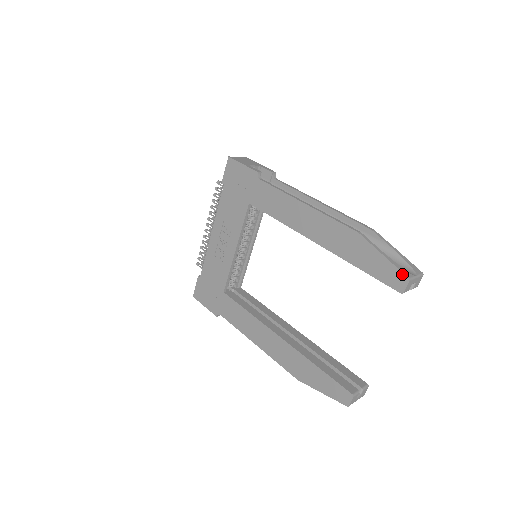
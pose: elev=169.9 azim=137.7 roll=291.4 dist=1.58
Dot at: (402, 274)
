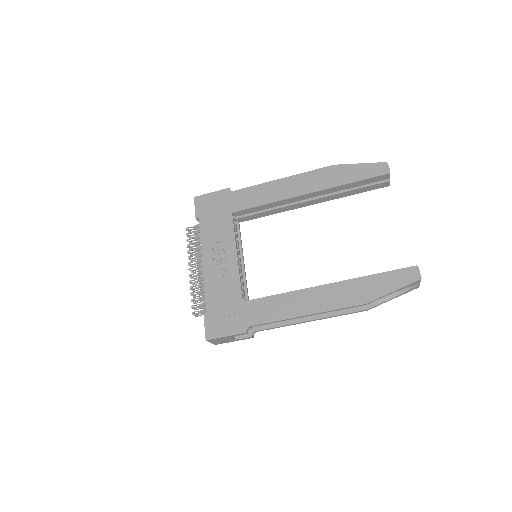
Dot at: (380, 163)
